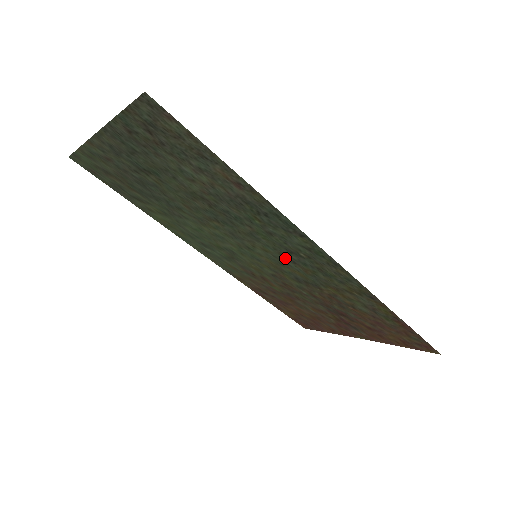
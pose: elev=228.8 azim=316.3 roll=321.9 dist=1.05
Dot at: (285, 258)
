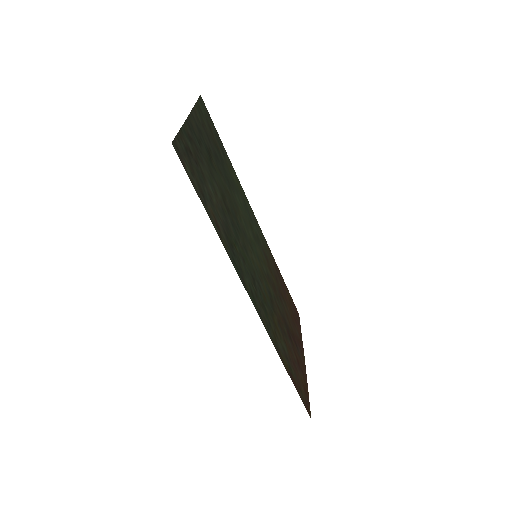
Dot at: (257, 277)
